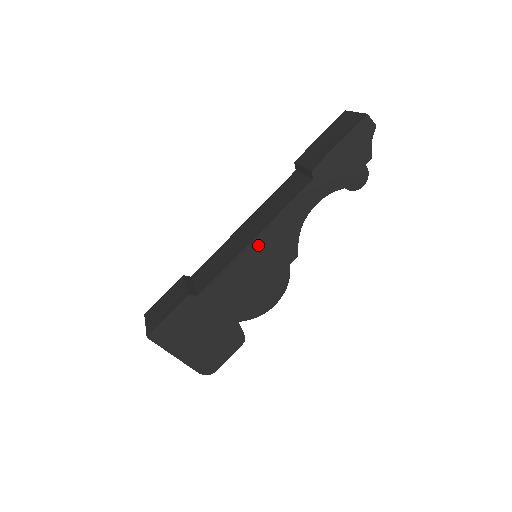
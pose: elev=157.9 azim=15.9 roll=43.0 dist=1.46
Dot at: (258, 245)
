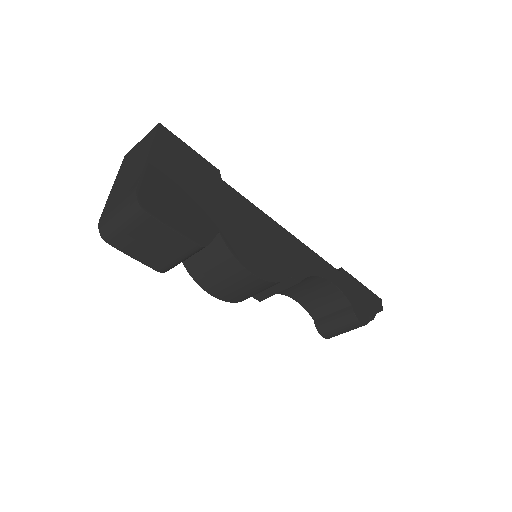
Dot at: (285, 235)
